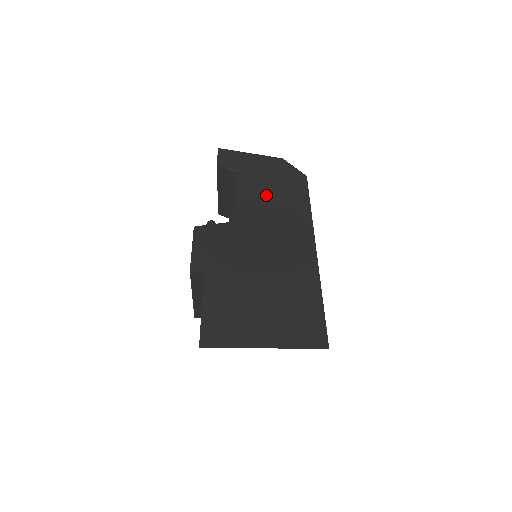
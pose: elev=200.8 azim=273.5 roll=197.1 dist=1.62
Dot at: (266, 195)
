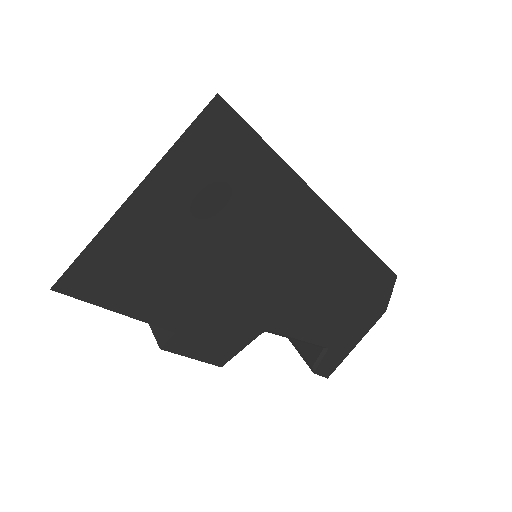
Dot at: occluded
